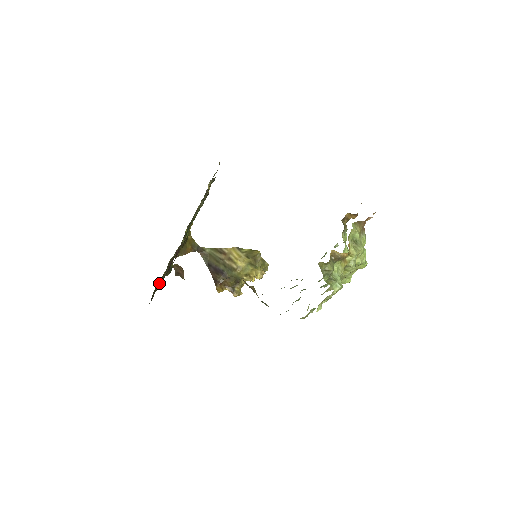
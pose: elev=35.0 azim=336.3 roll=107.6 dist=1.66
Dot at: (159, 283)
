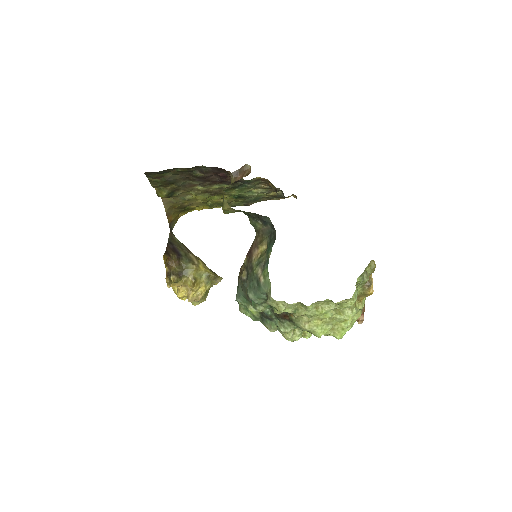
Dot at: (202, 166)
